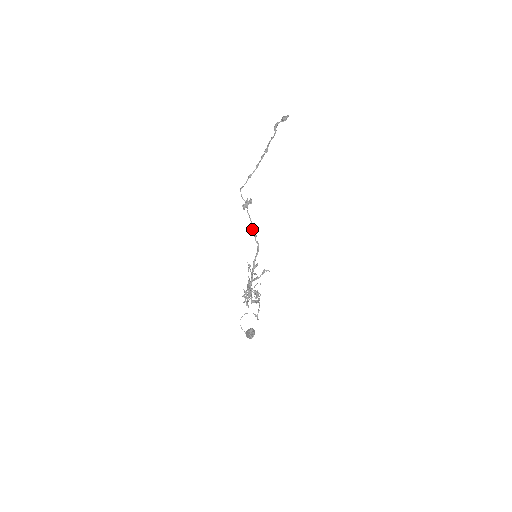
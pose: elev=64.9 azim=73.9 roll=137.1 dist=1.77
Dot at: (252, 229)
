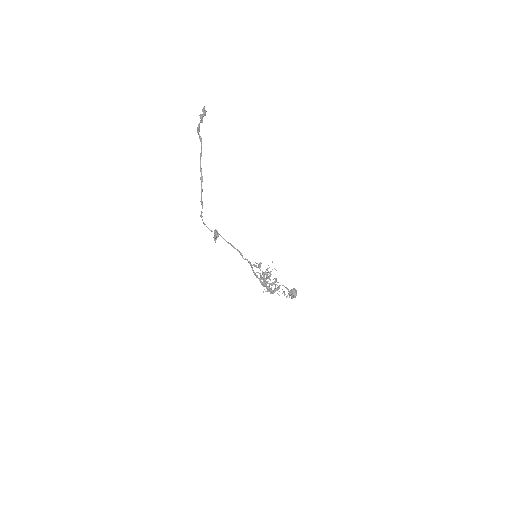
Dot at: occluded
